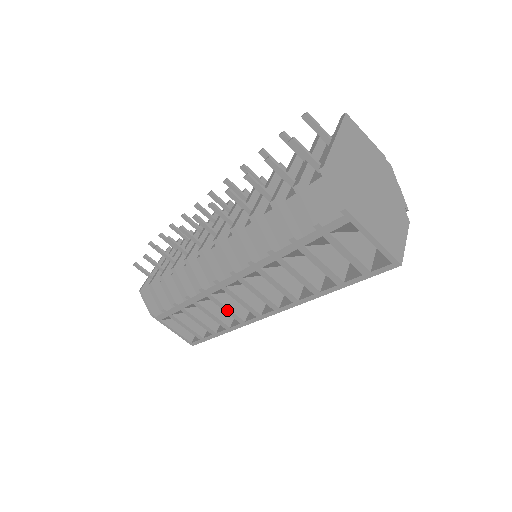
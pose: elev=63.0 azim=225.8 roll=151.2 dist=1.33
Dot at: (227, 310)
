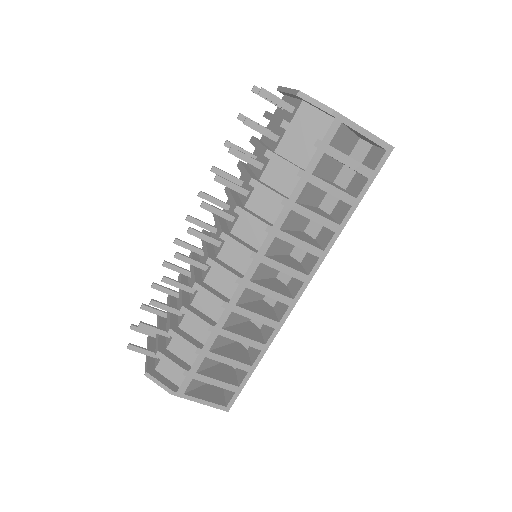
Dot at: (257, 317)
